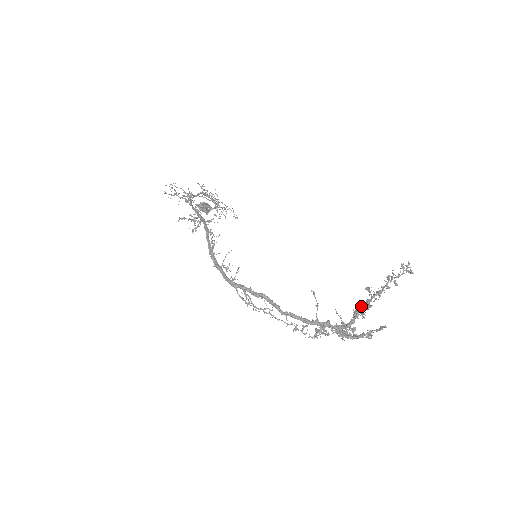
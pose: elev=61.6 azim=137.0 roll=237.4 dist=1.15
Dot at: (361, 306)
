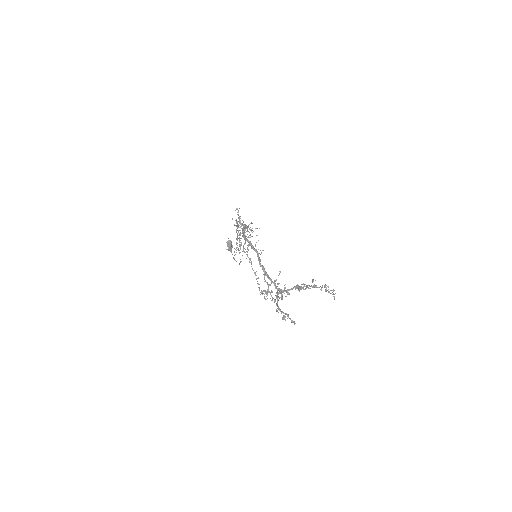
Dot at: (303, 284)
